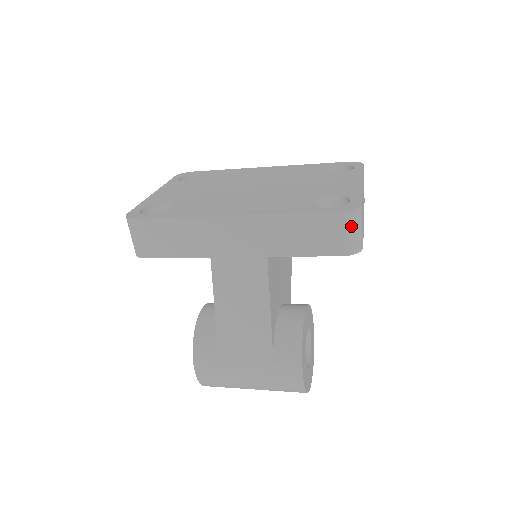
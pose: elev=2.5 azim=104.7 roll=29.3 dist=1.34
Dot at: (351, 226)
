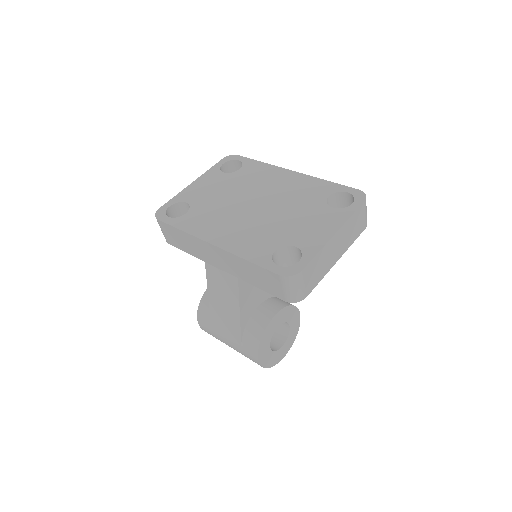
Dot at: (288, 286)
